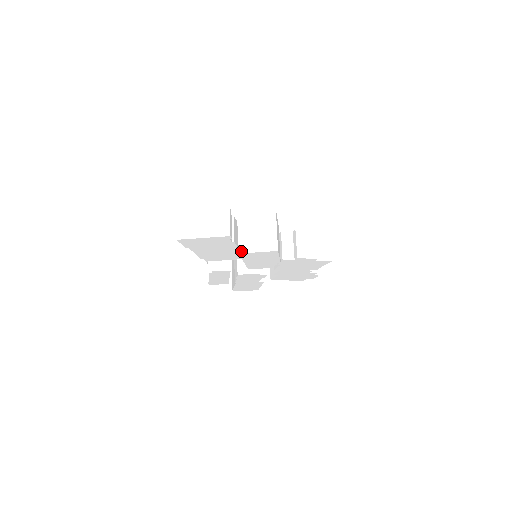
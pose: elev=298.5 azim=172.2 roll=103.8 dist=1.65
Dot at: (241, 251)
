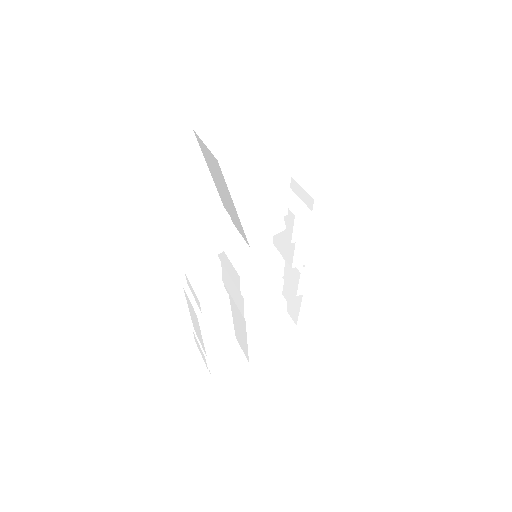
Dot at: (219, 156)
